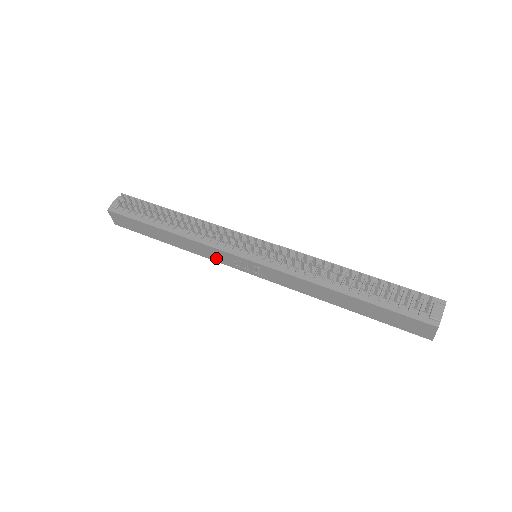
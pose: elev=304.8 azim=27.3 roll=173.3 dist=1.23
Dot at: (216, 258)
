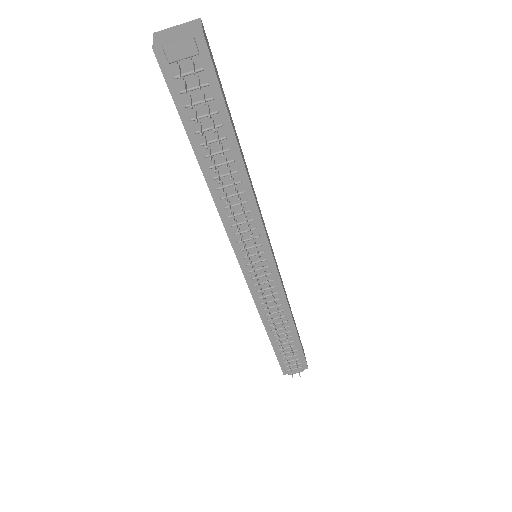
Dot at: occluded
